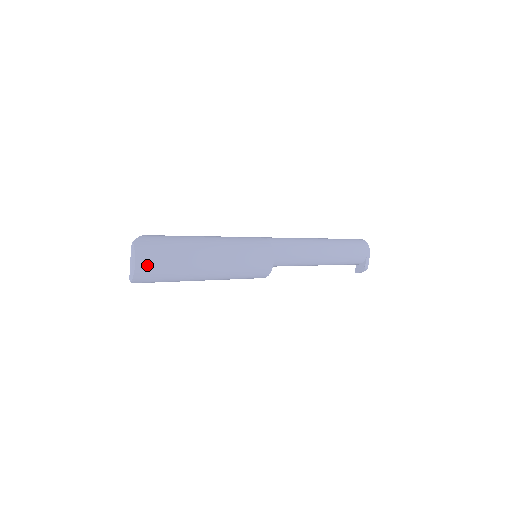
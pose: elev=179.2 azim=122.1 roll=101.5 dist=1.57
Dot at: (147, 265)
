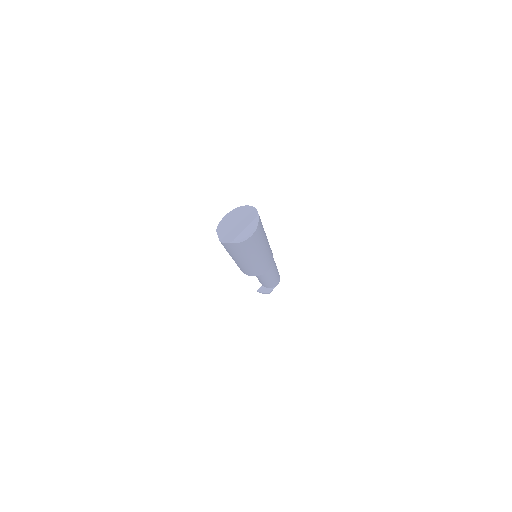
Dot at: (253, 239)
